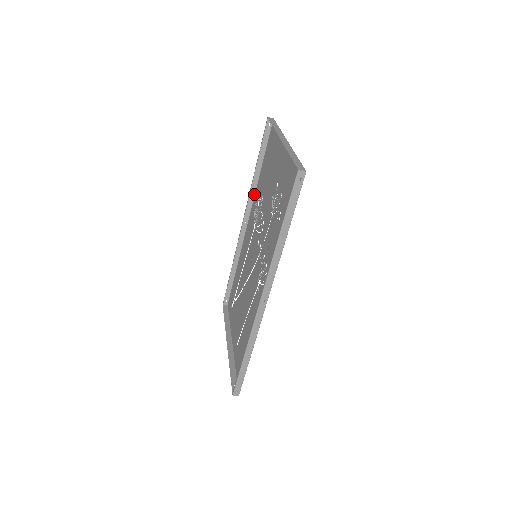
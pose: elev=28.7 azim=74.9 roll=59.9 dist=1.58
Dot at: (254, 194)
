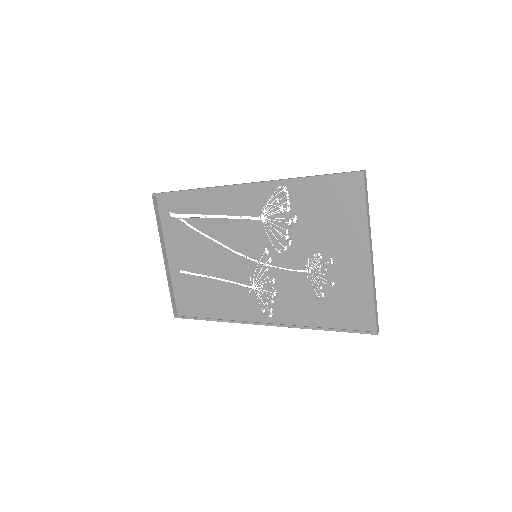
Dot at: occluded
